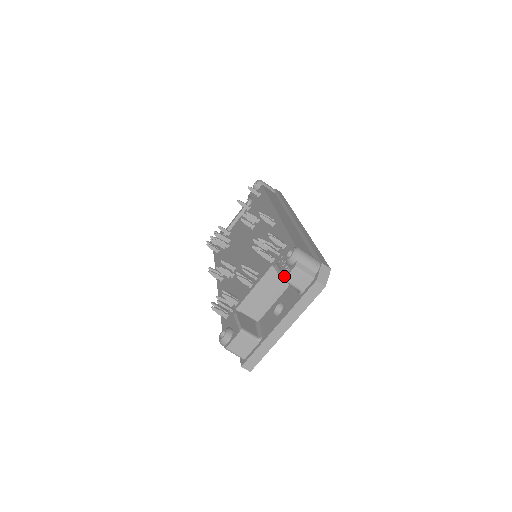
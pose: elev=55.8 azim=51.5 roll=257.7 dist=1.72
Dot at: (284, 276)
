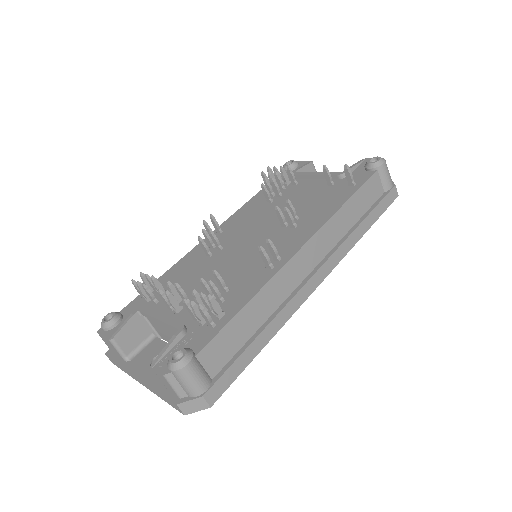
Dot at: (155, 364)
